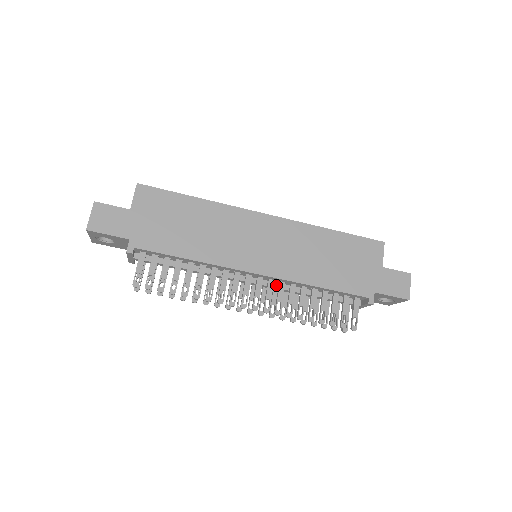
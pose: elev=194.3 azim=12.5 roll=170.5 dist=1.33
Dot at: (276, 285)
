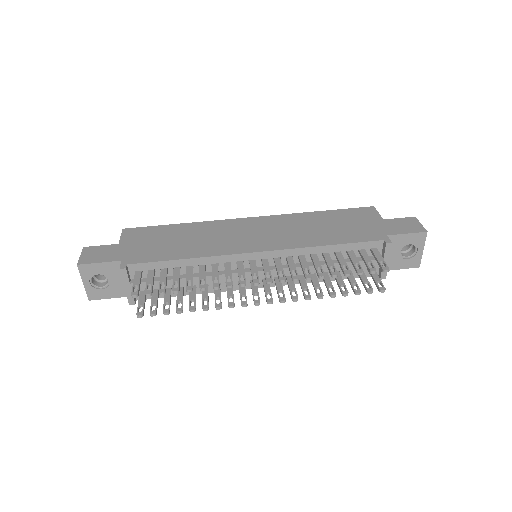
Dot at: (285, 266)
